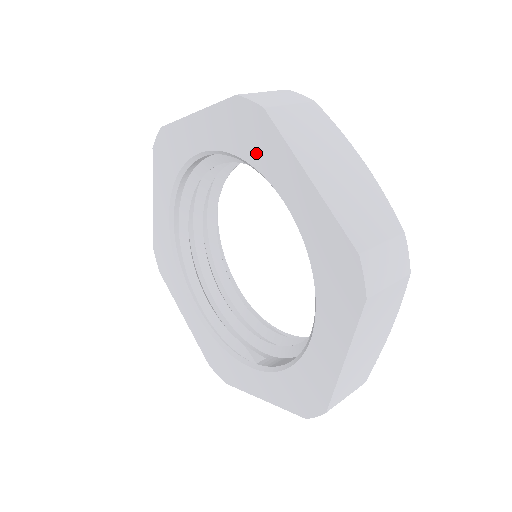
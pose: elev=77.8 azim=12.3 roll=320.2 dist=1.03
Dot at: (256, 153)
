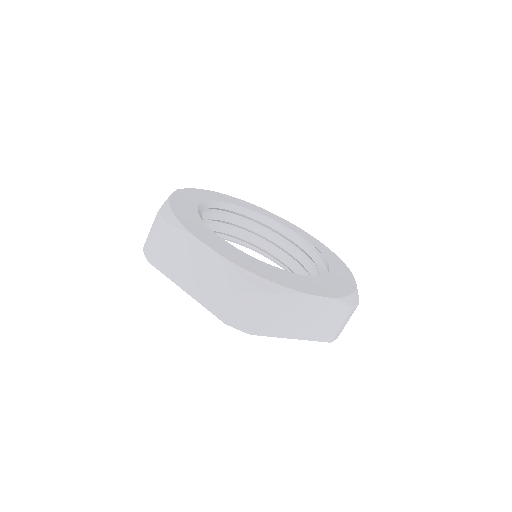
Dot at: occluded
